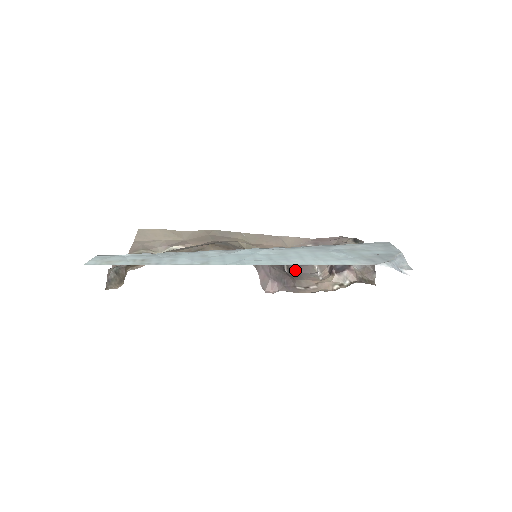
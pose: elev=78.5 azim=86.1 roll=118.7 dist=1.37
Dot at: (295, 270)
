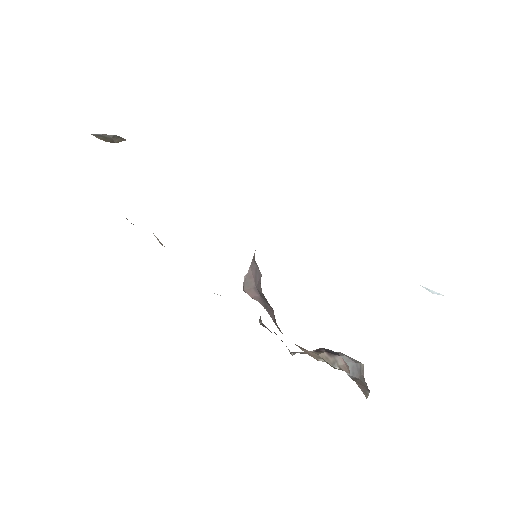
Dot at: occluded
